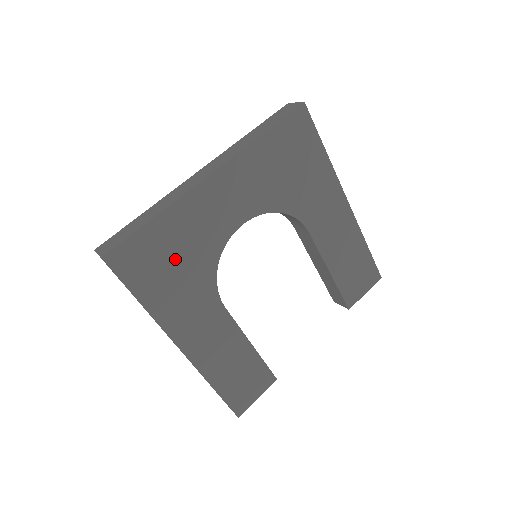
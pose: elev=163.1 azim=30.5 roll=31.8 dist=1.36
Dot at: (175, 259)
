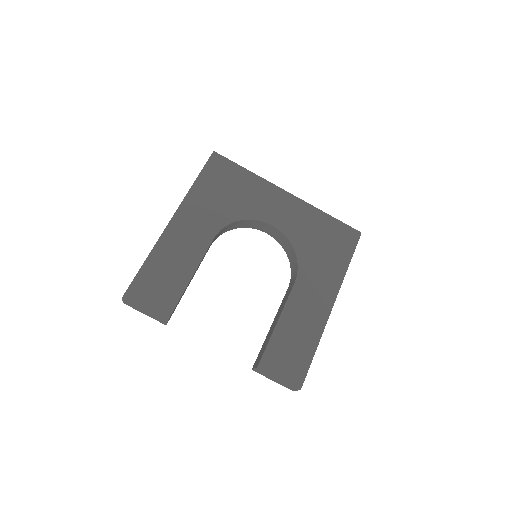
Dot at: (231, 191)
